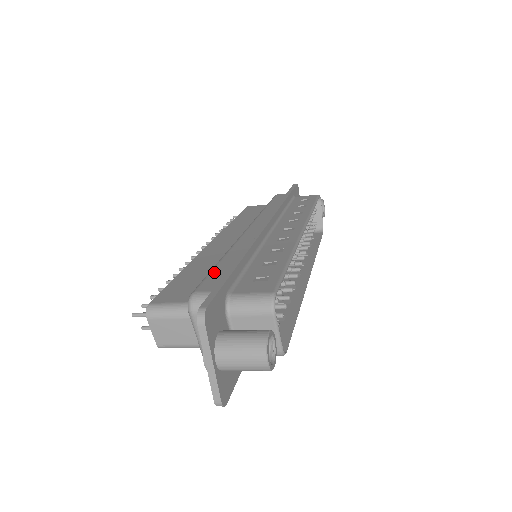
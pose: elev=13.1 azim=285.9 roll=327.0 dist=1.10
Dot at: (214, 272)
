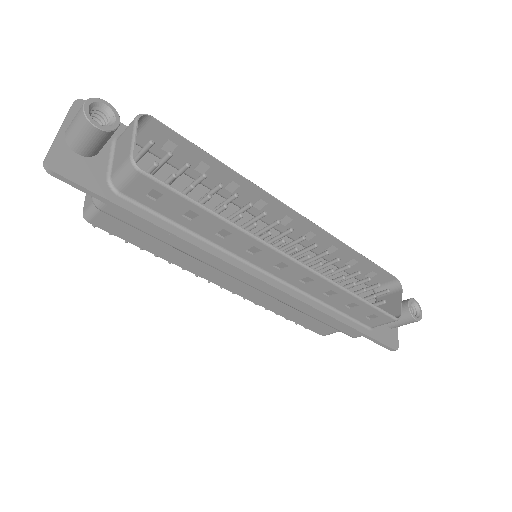
Dot at: occluded
